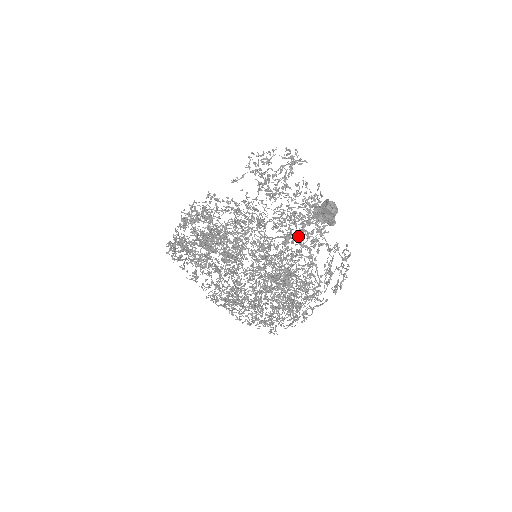
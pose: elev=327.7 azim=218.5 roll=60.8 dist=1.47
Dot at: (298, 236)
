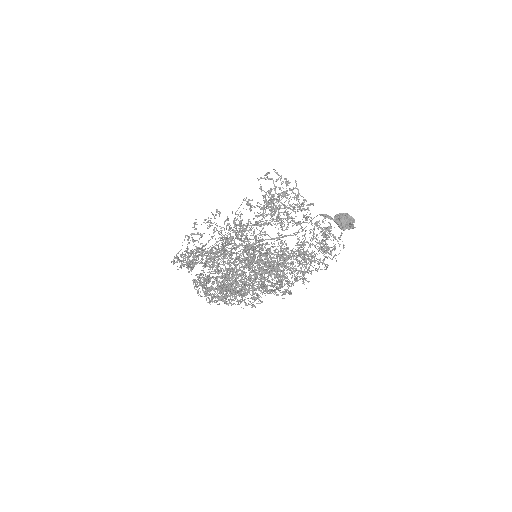
Dot at: occluded
